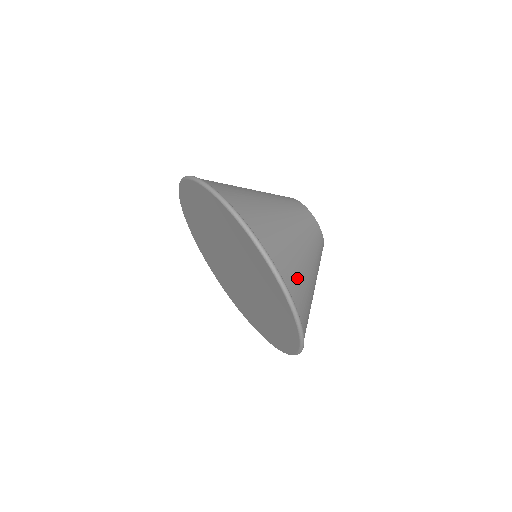
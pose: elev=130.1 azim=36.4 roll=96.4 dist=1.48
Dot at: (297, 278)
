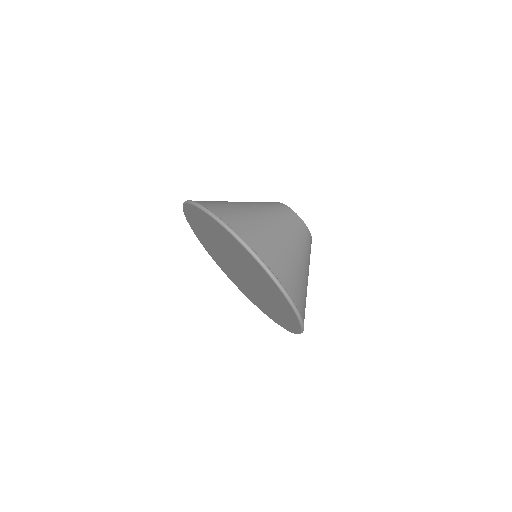
Dot at: (286, 269)
